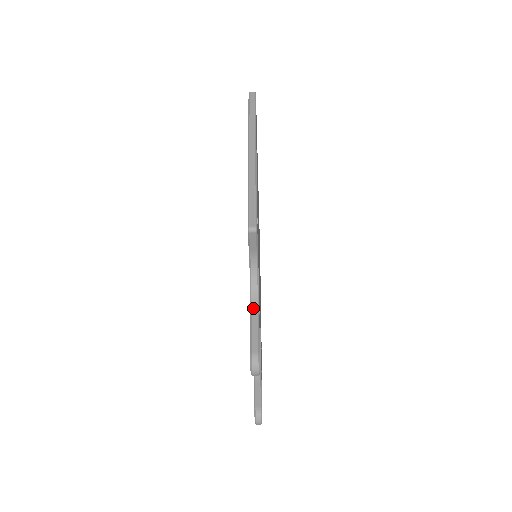
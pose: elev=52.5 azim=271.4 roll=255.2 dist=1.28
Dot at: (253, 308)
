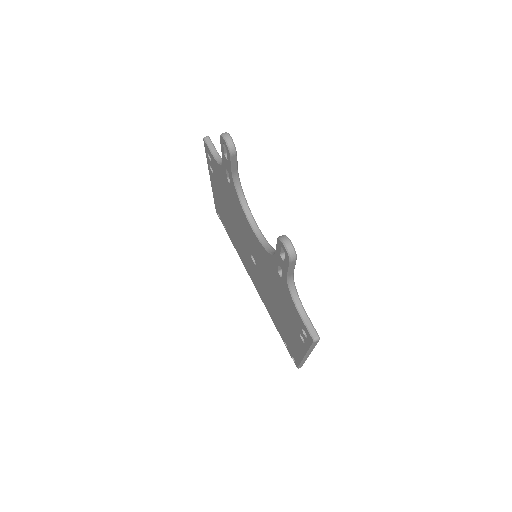
Dot at: occluded
